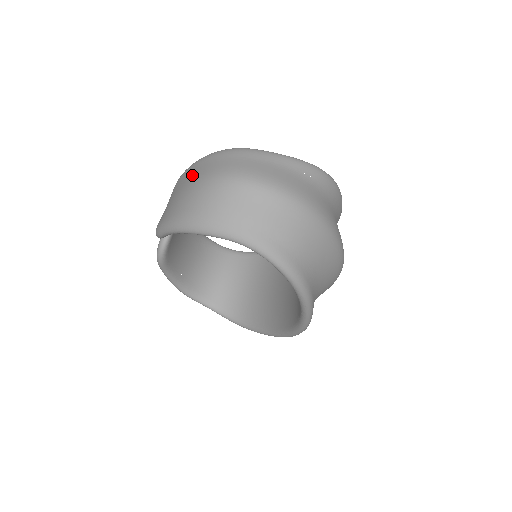
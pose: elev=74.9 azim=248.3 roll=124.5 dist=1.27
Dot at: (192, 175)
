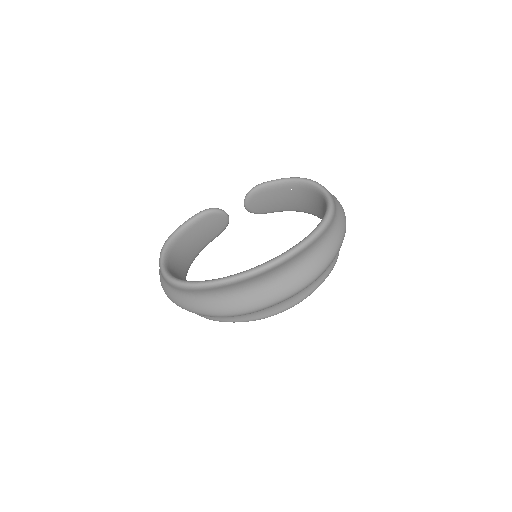
Dot at: occluded
